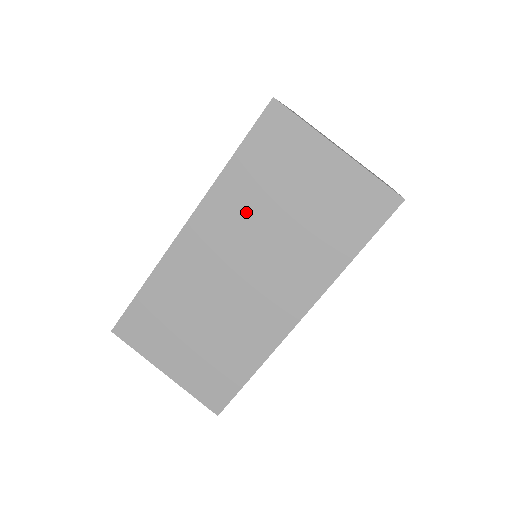
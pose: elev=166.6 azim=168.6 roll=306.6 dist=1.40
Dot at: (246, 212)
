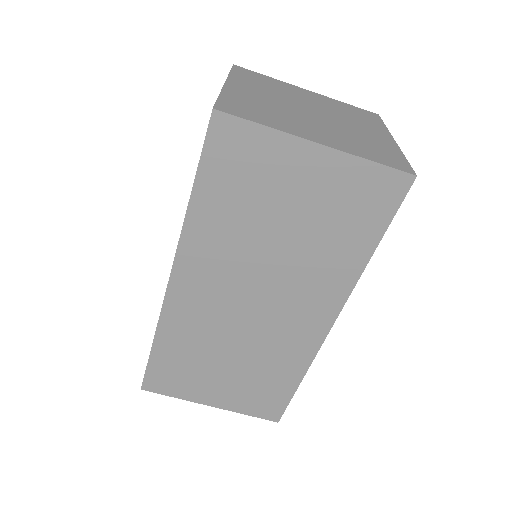
Dot at: (232, 245)
